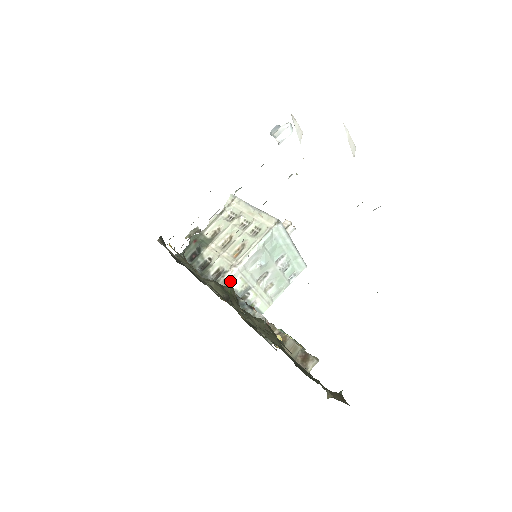
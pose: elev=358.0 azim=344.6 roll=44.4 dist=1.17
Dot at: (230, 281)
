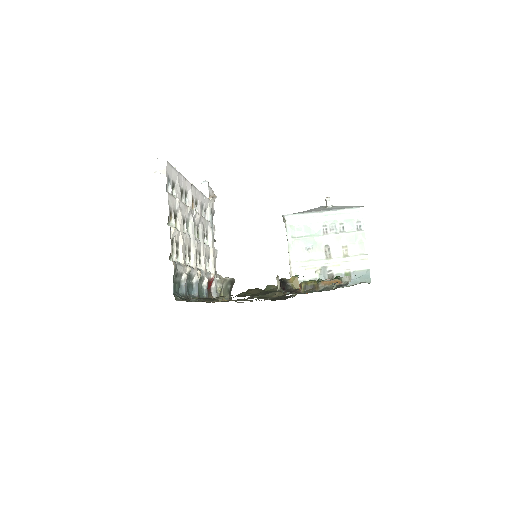
Dot at: (299, 279)
